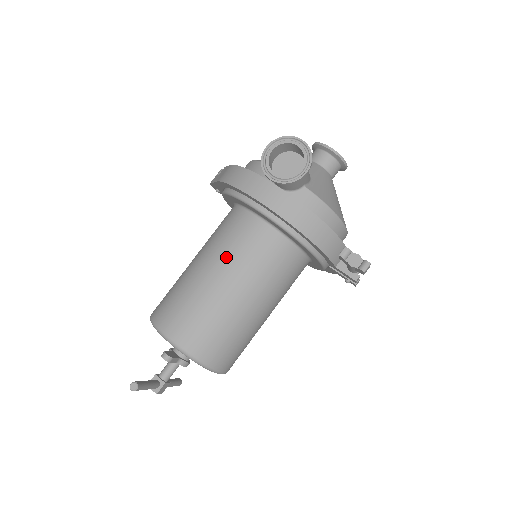
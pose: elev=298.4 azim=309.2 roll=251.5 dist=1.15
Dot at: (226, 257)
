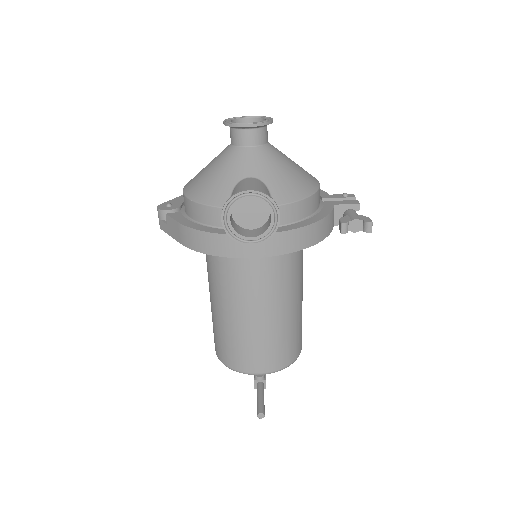
Dot at: (248, 298)
